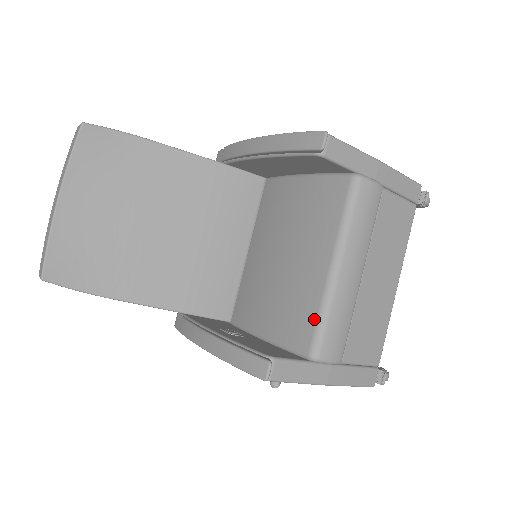
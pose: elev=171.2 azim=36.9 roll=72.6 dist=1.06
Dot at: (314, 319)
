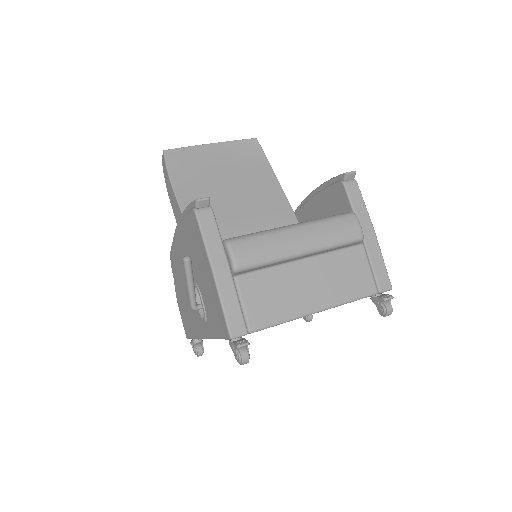
Dot at: (252, 233)
